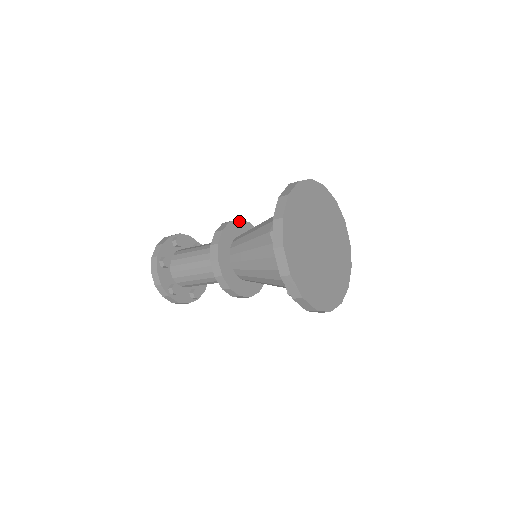
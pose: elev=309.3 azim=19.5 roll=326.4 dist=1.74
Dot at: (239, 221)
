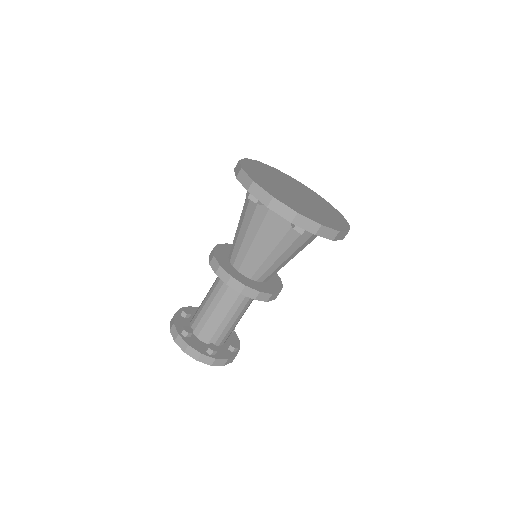
Dot at: occluded
